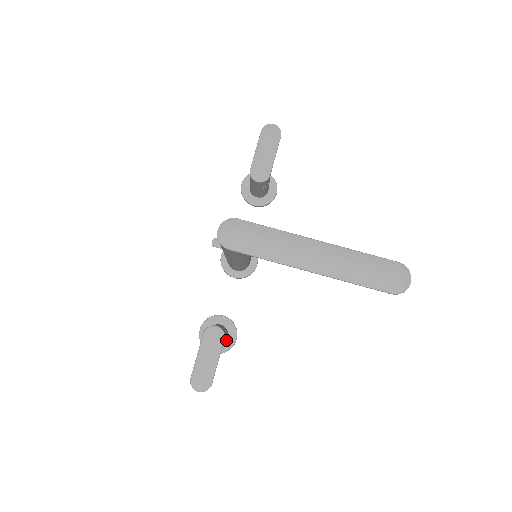
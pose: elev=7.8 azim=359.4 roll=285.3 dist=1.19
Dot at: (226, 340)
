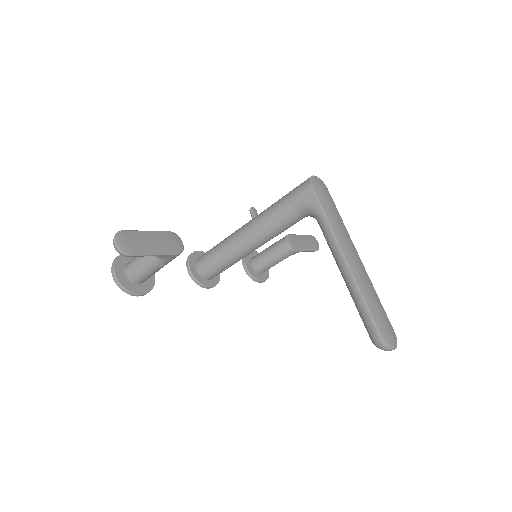
Dot at: (135, 283)
